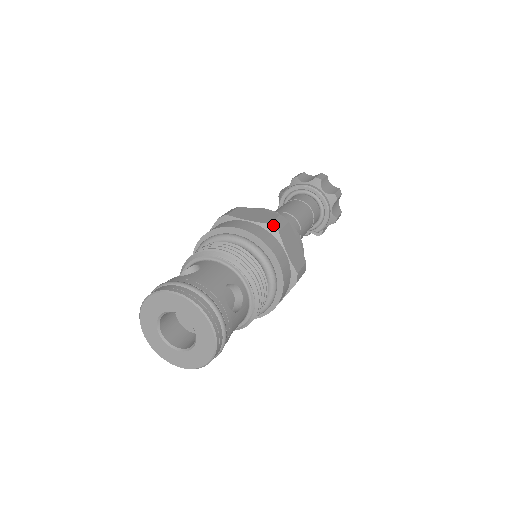
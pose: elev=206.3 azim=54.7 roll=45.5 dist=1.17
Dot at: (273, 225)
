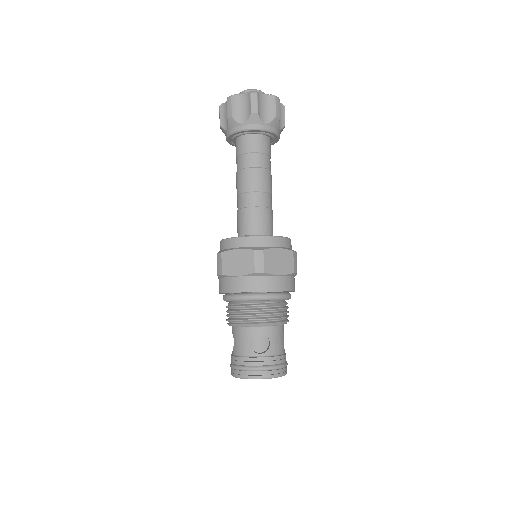
Dot at: (295, 272)
